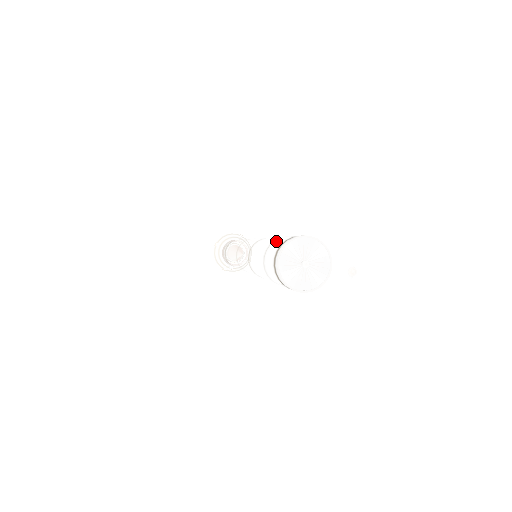
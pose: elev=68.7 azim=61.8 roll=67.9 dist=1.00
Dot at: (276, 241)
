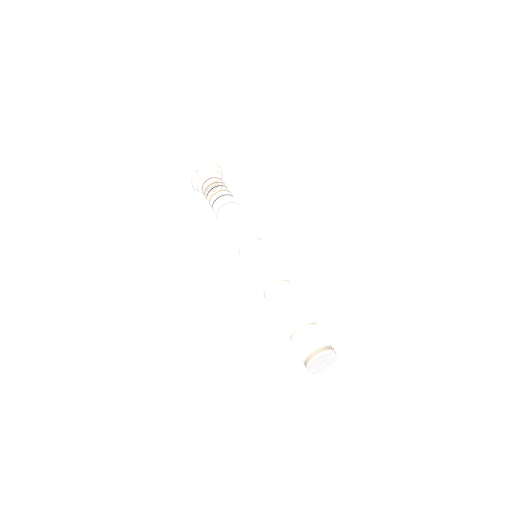
Dot at: (307, 332)
